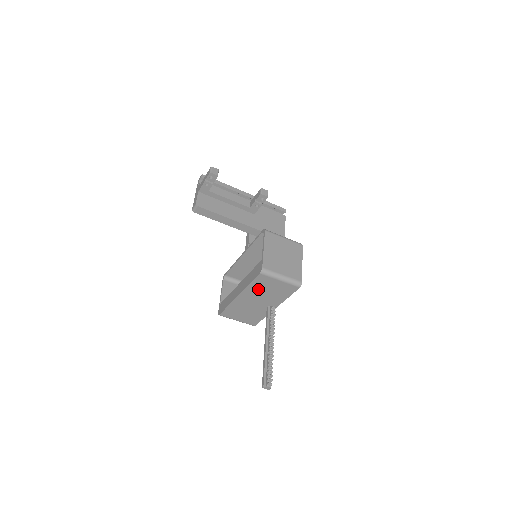
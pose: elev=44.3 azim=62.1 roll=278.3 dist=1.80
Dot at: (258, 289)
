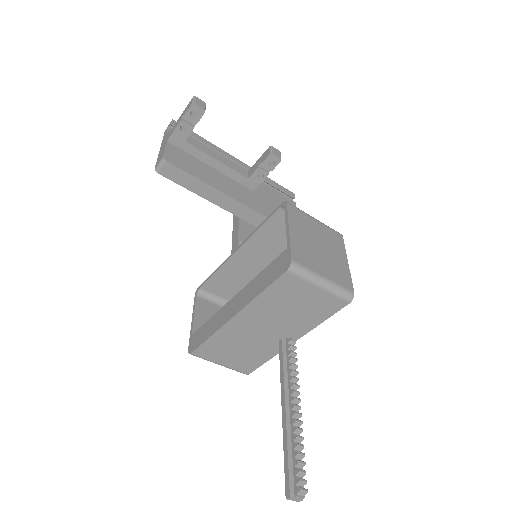
Dot at: (273, 304)
